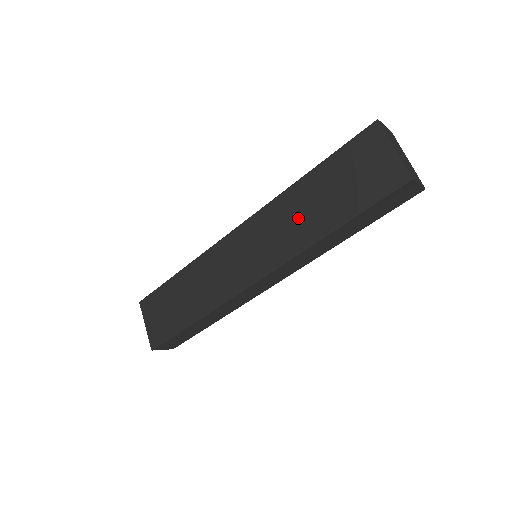
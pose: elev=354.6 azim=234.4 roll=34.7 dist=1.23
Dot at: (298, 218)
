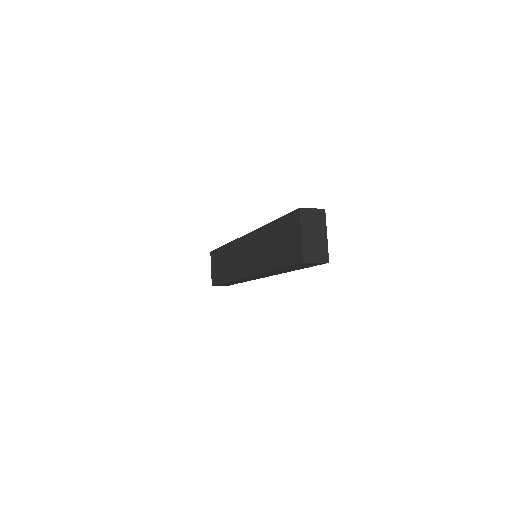
Dot at: (264, 250)
